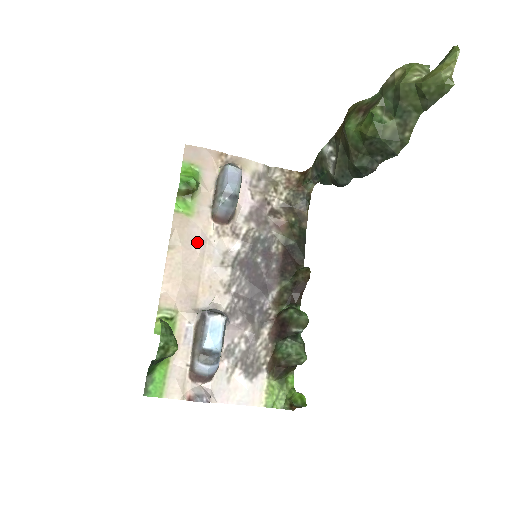
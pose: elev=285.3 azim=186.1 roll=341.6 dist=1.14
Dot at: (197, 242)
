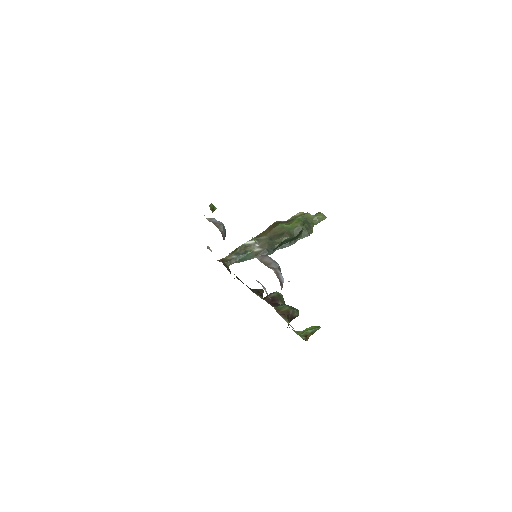
Dot at: occluded
